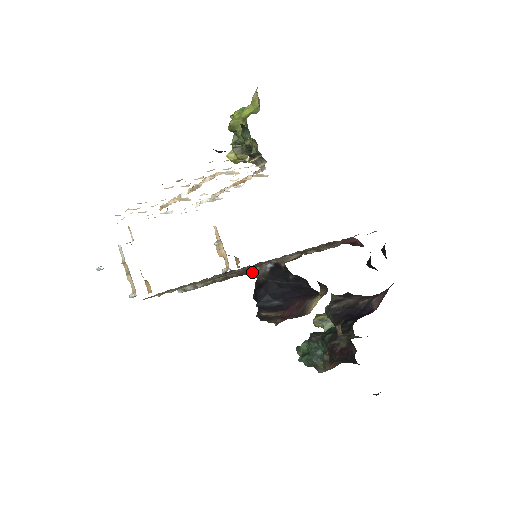
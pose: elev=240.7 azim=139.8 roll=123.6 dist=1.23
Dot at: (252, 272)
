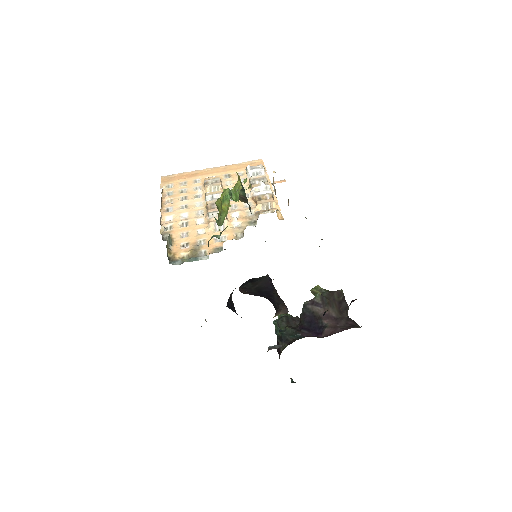
Dot at: occluded
